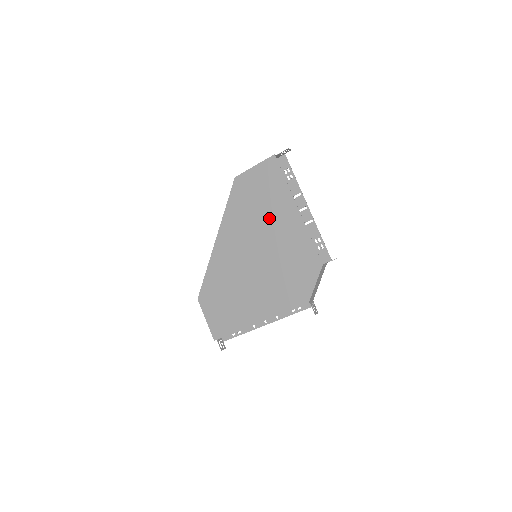
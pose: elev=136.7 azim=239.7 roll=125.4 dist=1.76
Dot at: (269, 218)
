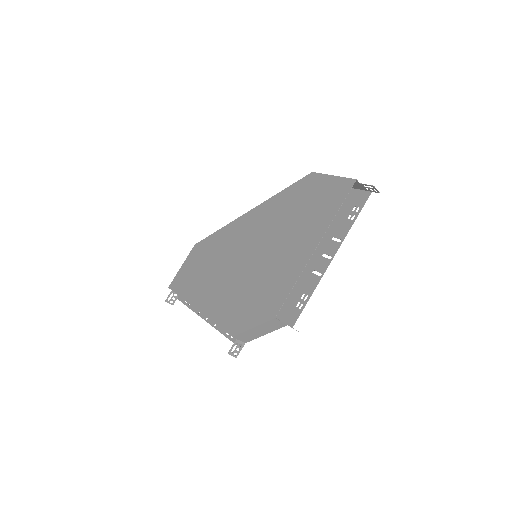
Dot at: (292, 232)
